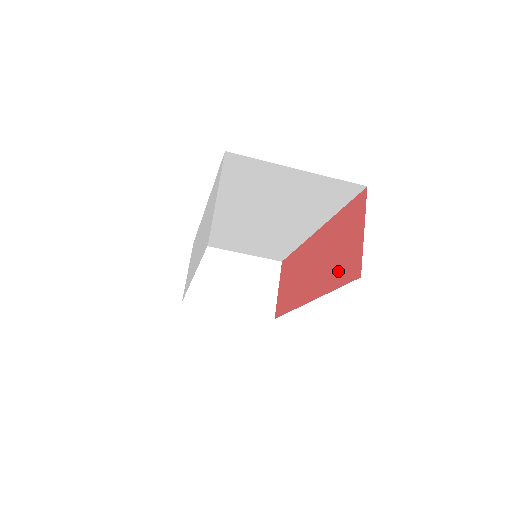
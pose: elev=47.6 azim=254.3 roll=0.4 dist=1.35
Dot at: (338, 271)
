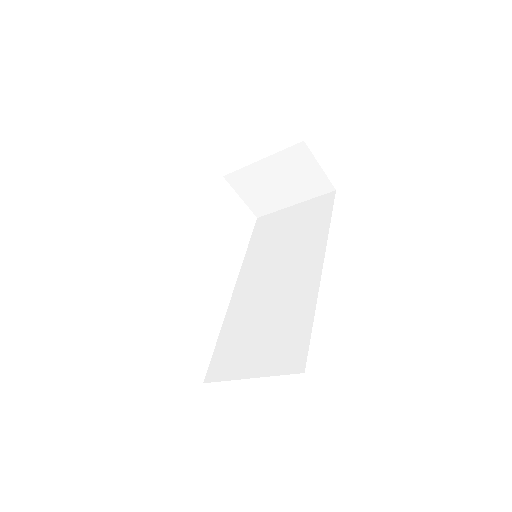
Dot at: occluded
